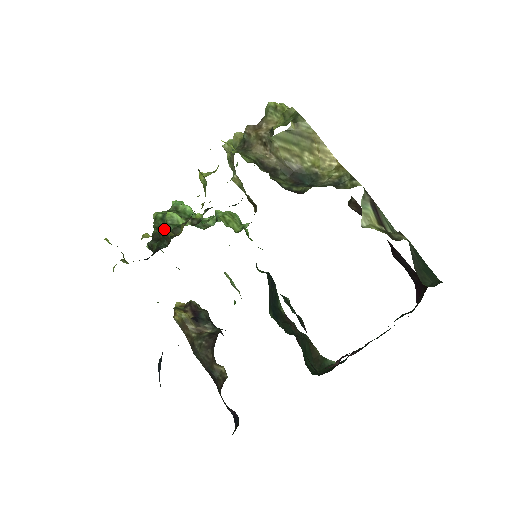
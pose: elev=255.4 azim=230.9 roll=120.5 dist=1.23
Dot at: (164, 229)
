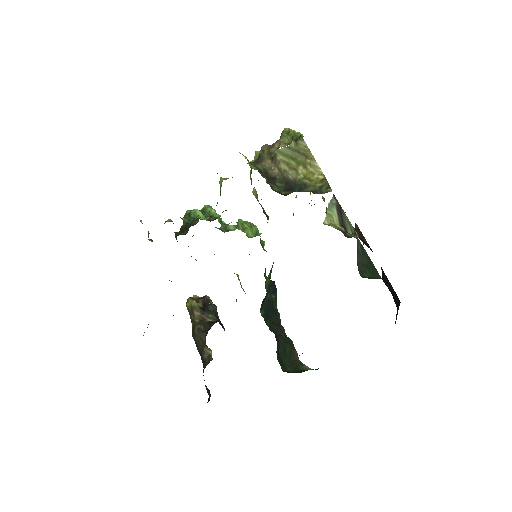
Dot at: occluded
